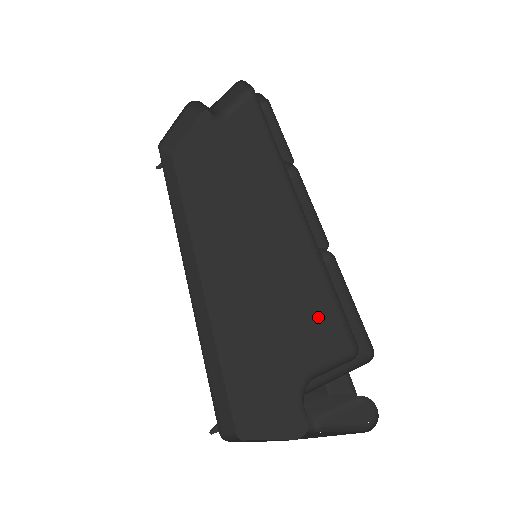
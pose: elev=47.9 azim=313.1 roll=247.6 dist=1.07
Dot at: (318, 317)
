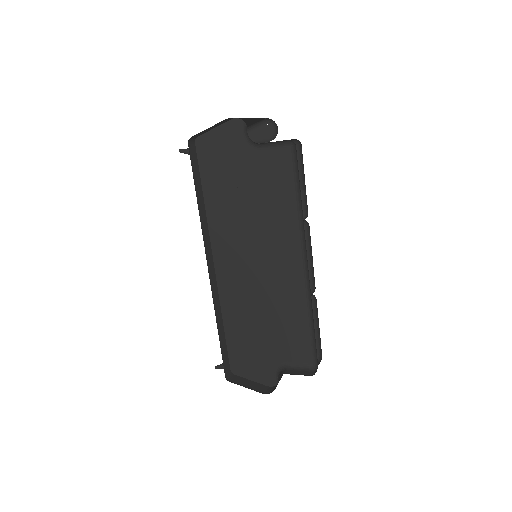
Dot at: (299, 339)
